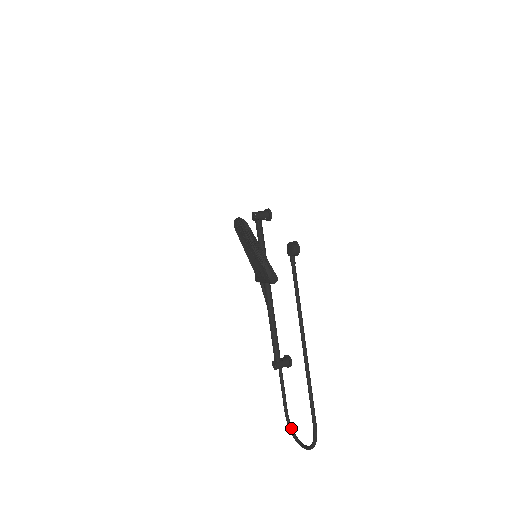
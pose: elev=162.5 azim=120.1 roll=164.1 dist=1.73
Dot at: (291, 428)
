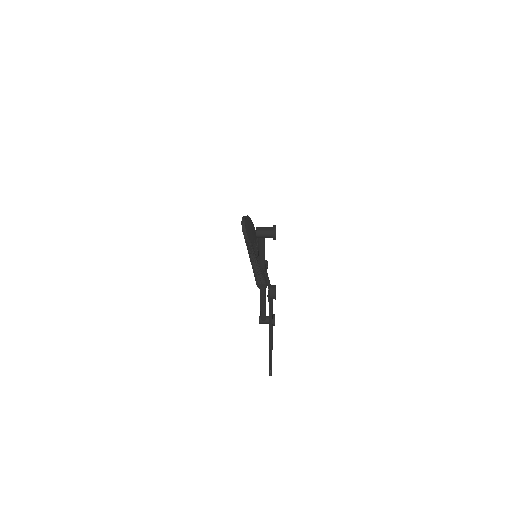
Dot at: occluded
